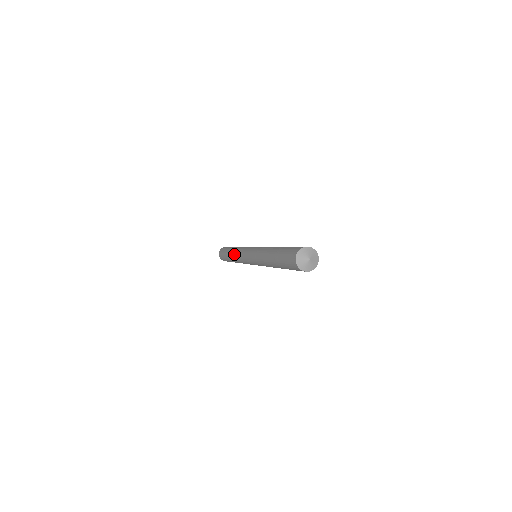
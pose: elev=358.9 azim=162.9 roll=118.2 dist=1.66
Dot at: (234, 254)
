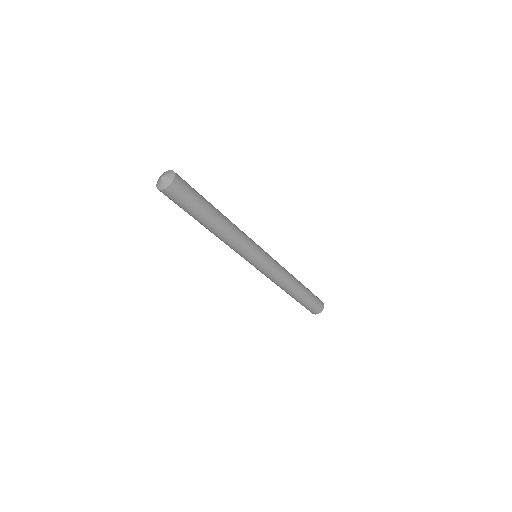
Dot at: occluded
